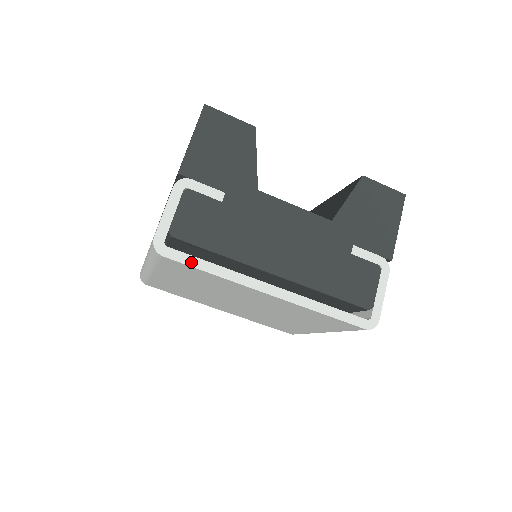
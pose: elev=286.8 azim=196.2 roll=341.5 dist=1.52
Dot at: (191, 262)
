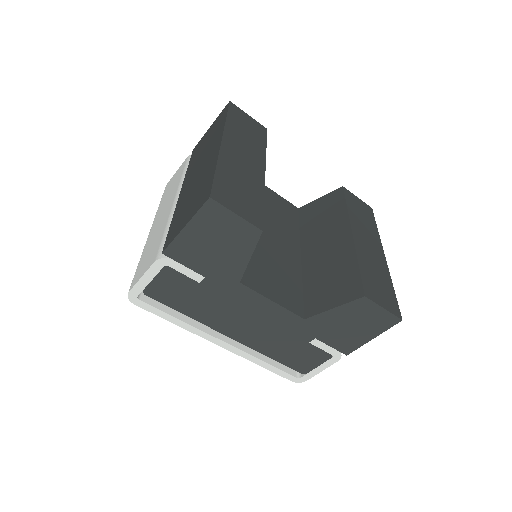
Dot at: (158, 313)
